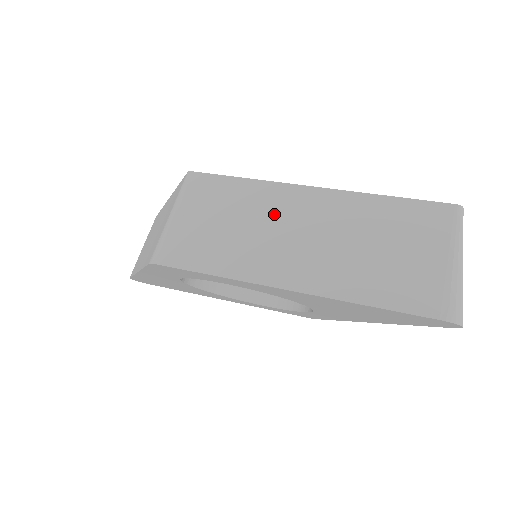
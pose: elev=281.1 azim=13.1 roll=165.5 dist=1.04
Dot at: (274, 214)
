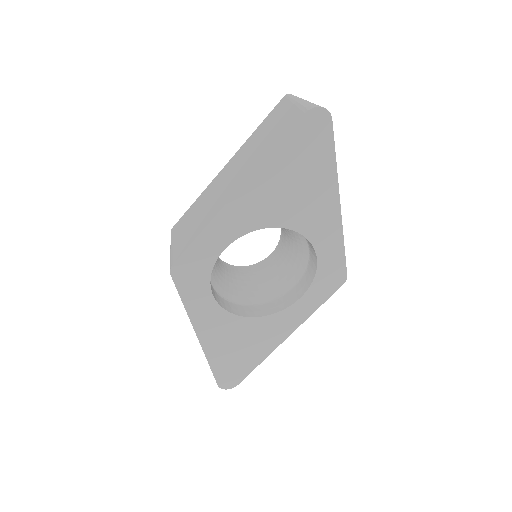
Dot at: (214, 190)
